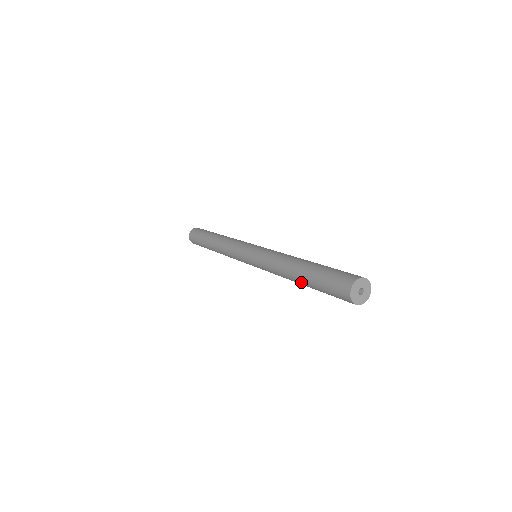
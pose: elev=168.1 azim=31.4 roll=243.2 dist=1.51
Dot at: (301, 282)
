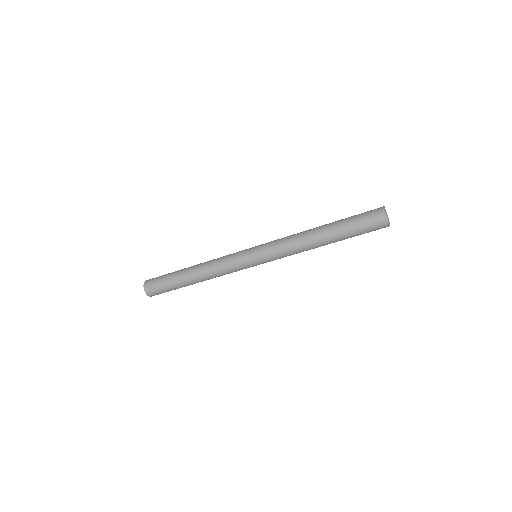
Dot at: (327, 226)
